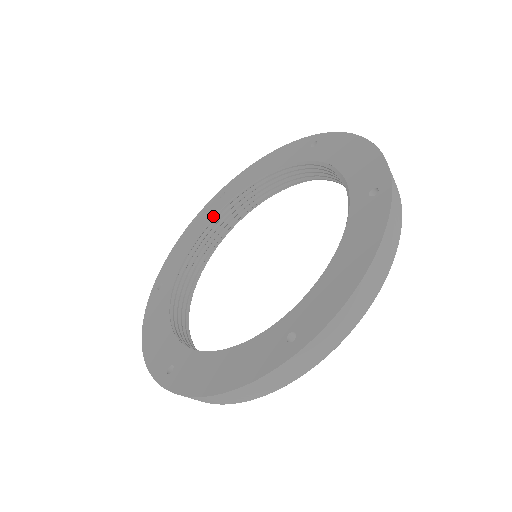
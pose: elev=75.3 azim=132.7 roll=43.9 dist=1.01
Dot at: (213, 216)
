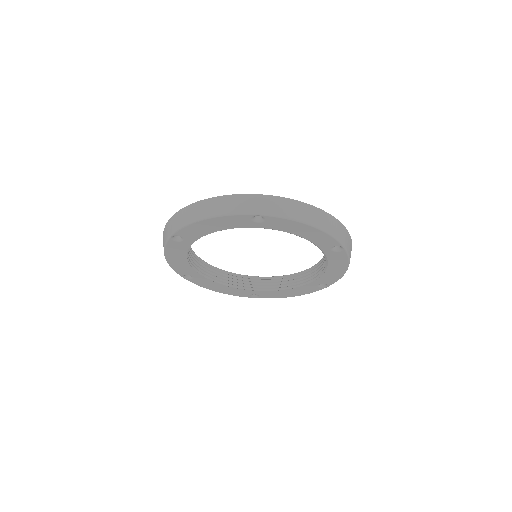
Dot at: (244, 275)
